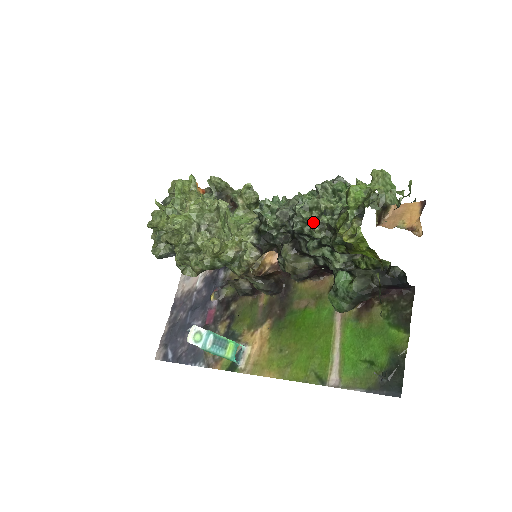
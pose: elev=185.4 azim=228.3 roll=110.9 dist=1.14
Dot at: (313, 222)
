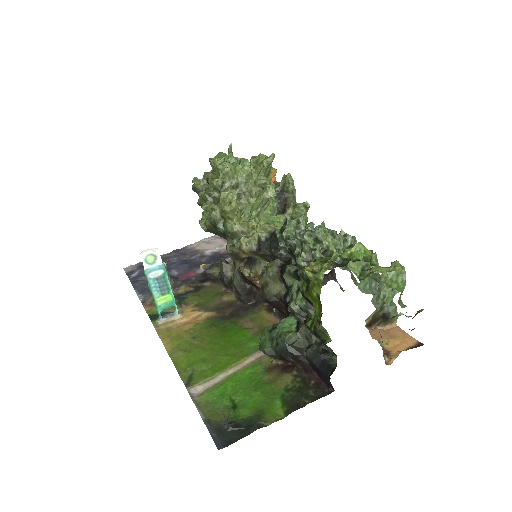
Dot at: (306, 247)
